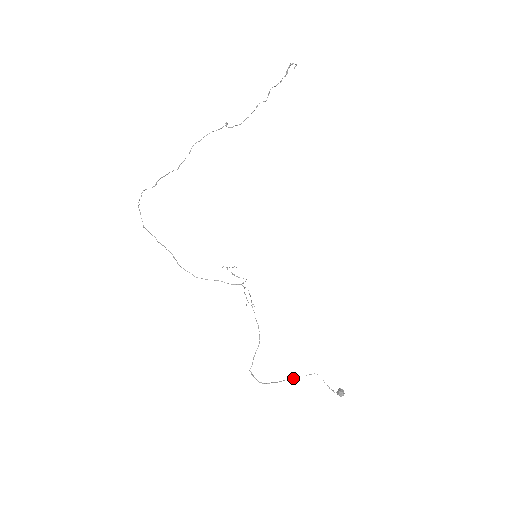
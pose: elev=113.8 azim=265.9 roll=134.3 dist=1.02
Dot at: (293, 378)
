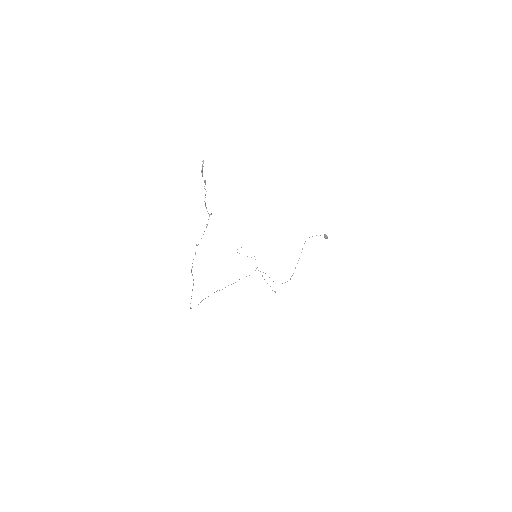
Dot at: occluded
